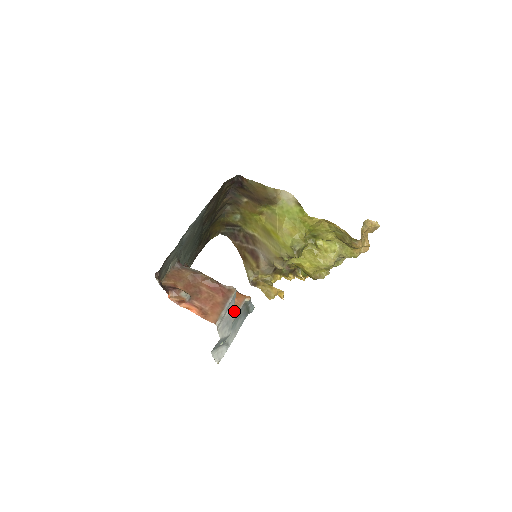
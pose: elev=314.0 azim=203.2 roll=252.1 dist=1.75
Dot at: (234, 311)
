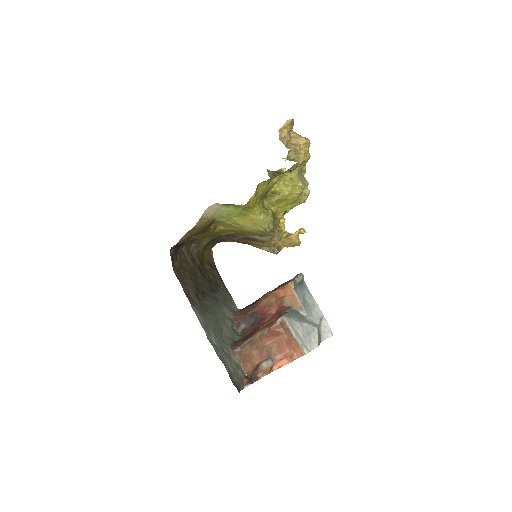
Dot at: (297, 305)
